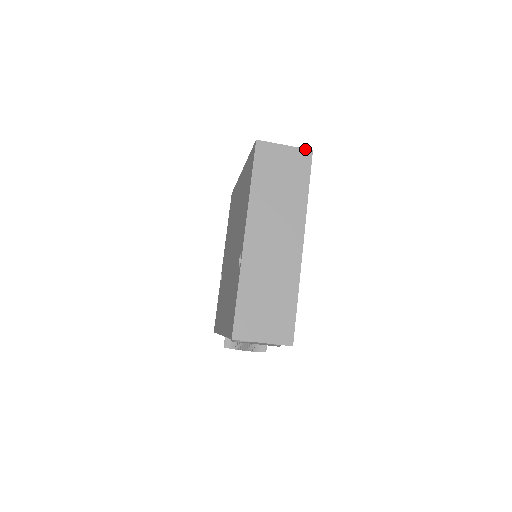
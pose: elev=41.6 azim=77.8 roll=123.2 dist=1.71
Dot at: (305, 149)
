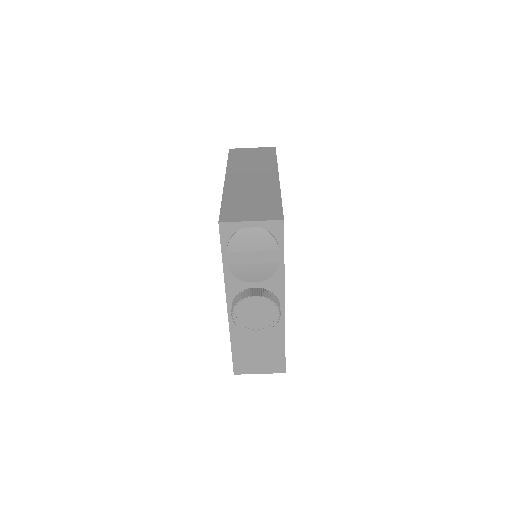
Dot at: (269, 147)
